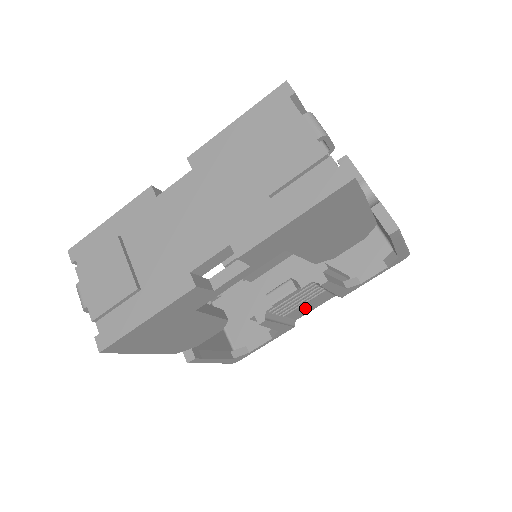
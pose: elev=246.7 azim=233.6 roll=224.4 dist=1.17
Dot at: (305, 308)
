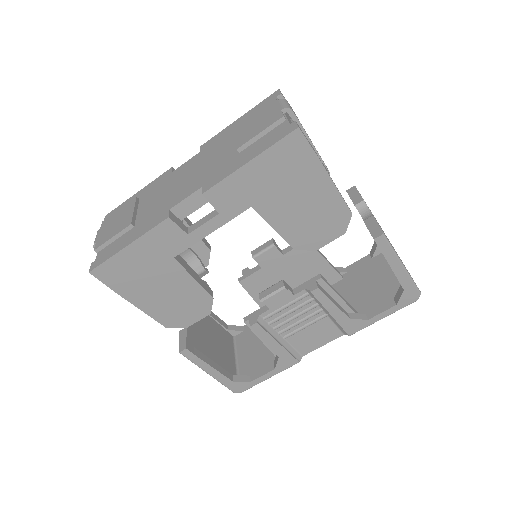
Dot at: (309, 338)
